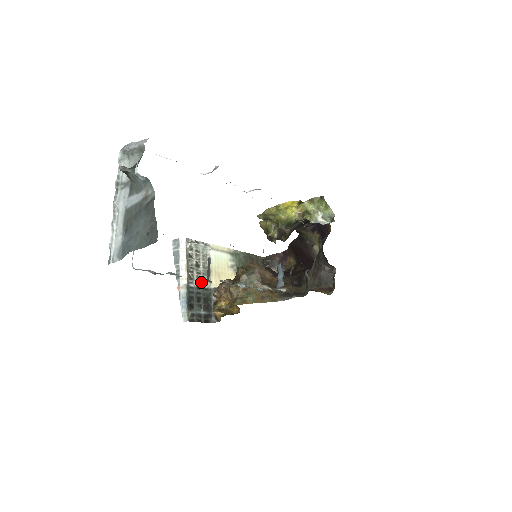
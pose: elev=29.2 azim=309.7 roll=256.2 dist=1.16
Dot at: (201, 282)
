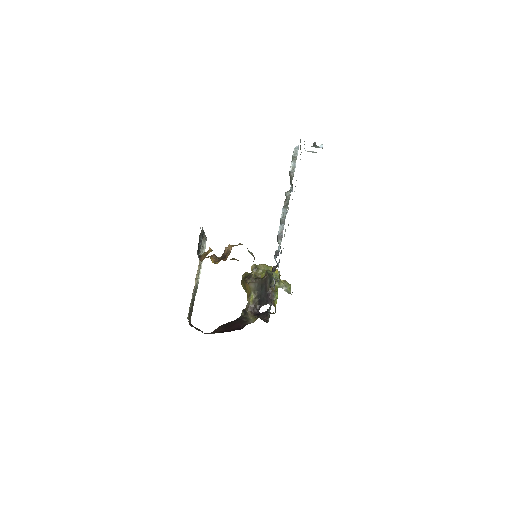
Dot at: (201, 248)
